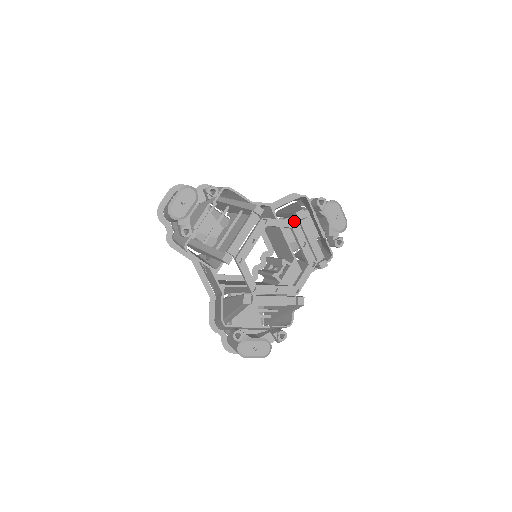
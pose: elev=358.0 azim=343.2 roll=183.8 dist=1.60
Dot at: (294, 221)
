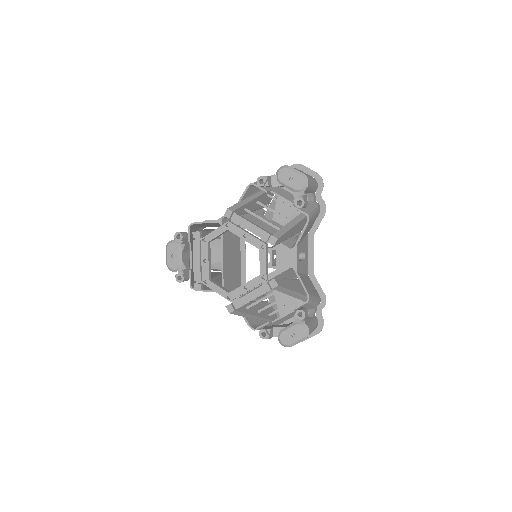
Dot at: (225, 223)
